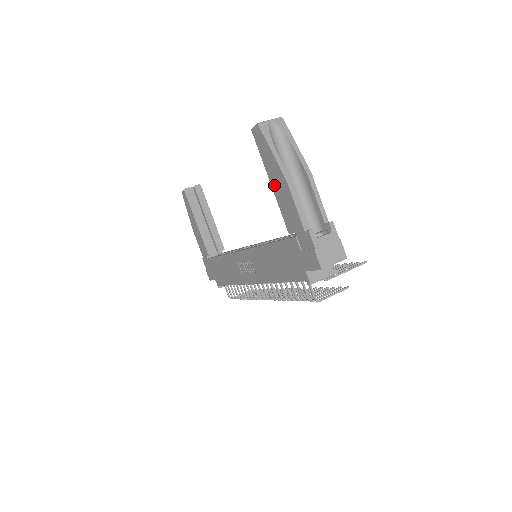
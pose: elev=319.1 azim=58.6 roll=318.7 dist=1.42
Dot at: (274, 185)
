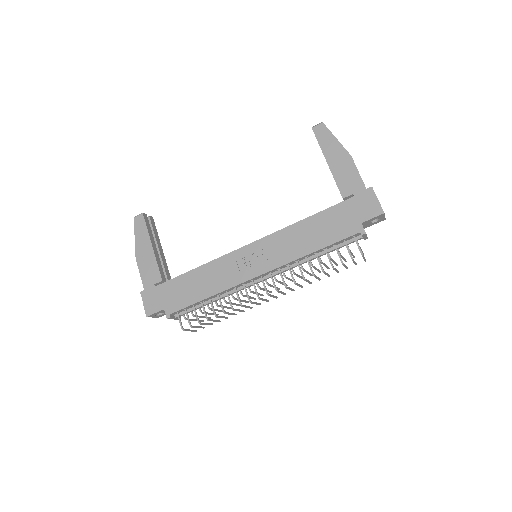
Dot at: (332, 163)
